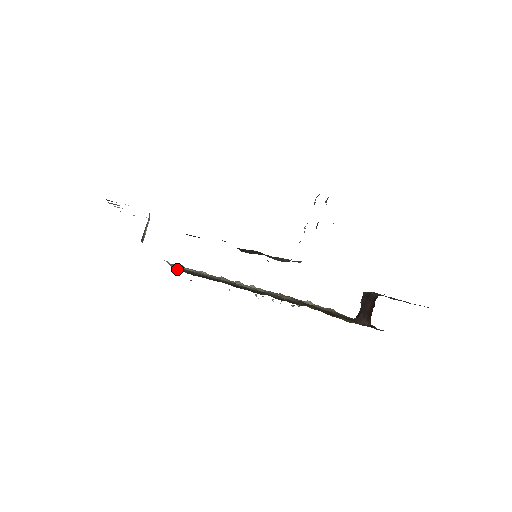
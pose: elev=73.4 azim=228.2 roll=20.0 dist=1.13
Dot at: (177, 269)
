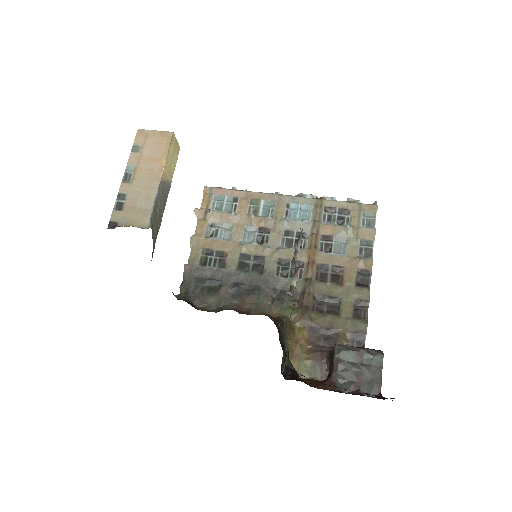
Dot at: (183, 291)
